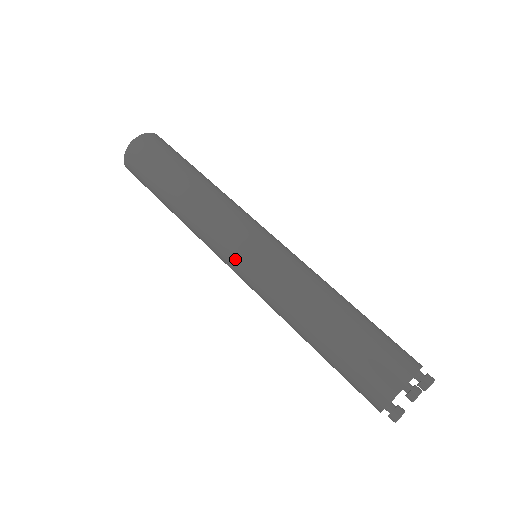
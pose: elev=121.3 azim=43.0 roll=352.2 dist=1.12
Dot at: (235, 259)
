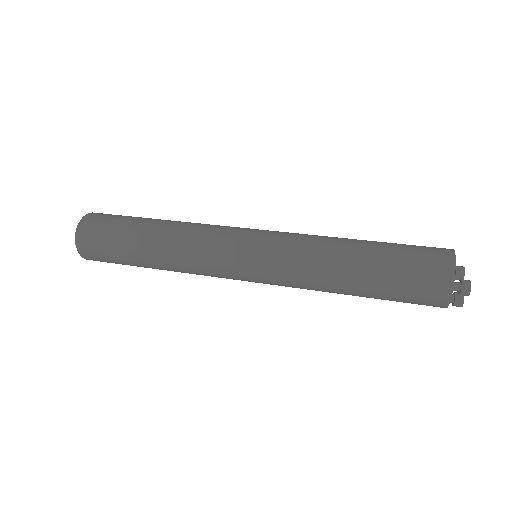
Dot at: (249, 234)
